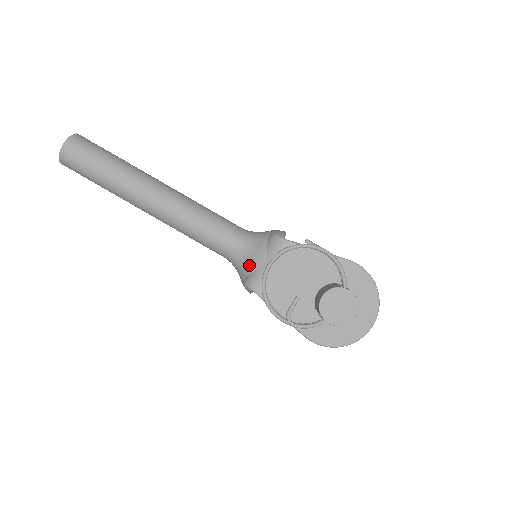
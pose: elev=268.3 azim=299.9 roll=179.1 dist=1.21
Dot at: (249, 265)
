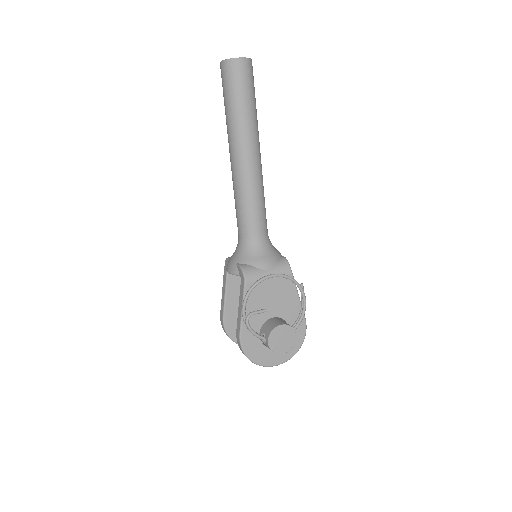
Dot at: (256, 260)
